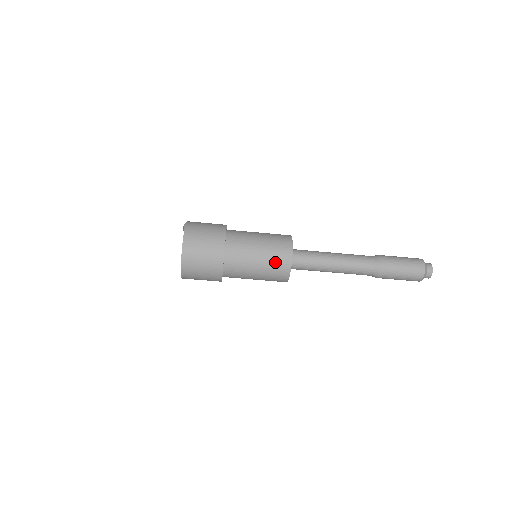
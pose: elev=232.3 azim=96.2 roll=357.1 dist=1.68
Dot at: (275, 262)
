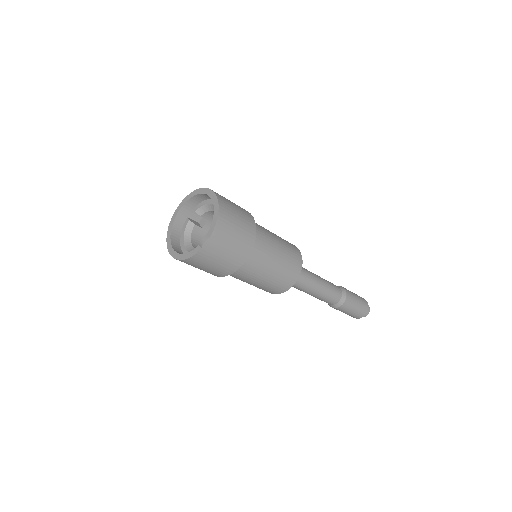
Dot at: (259, 288)
